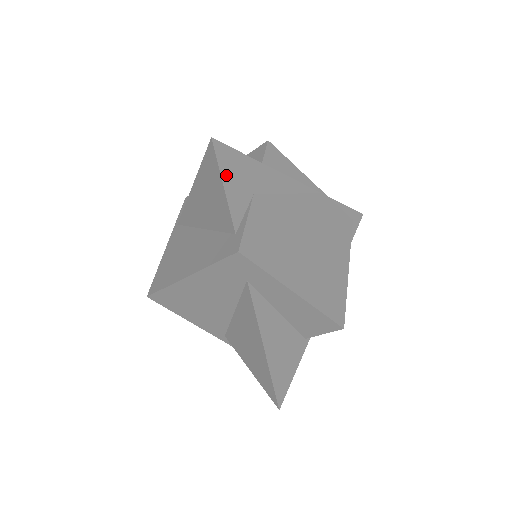
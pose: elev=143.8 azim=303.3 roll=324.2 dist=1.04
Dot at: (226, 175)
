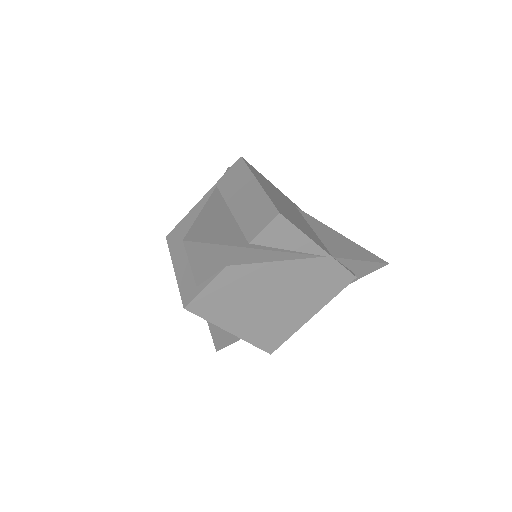
Dot at: (195, 259)
